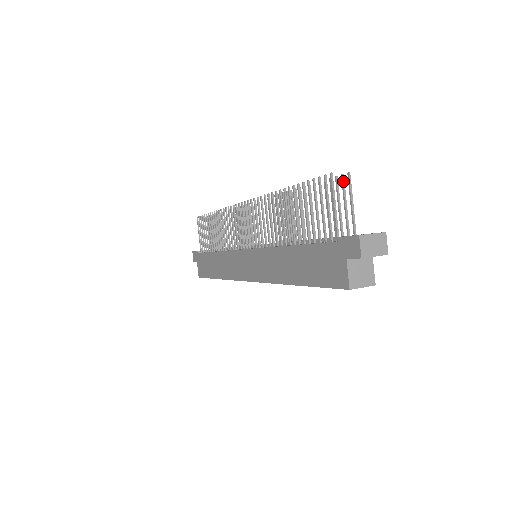
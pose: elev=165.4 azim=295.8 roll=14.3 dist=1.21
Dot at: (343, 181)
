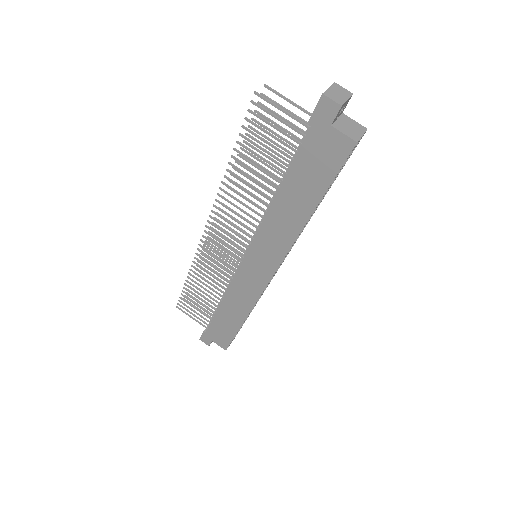
Dot at: (266, 97)
